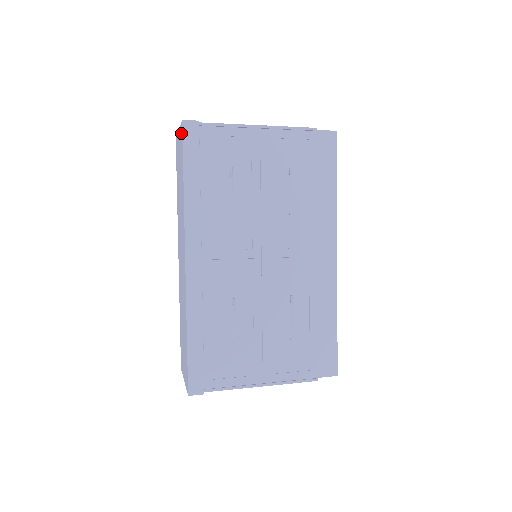
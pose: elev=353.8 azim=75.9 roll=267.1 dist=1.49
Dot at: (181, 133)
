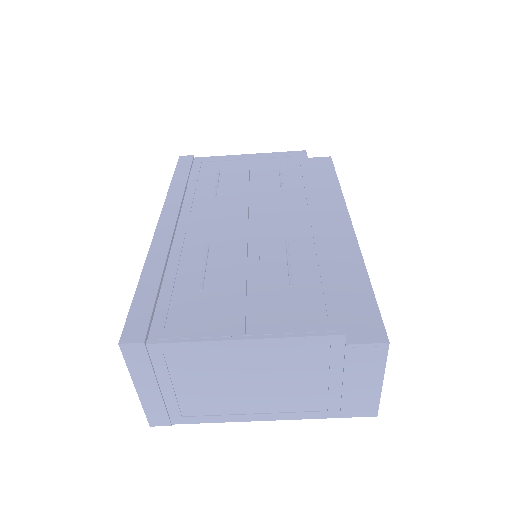
Dot at: occluded
